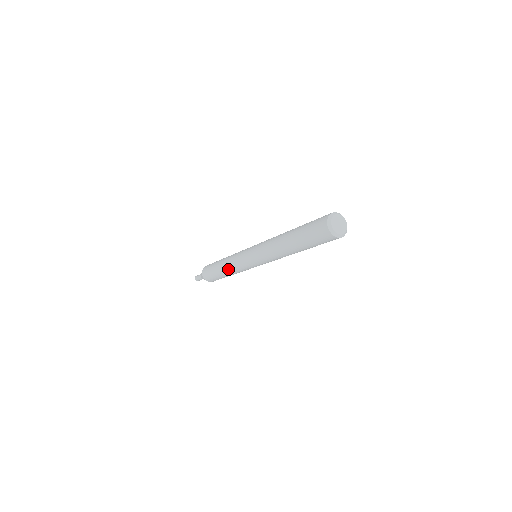
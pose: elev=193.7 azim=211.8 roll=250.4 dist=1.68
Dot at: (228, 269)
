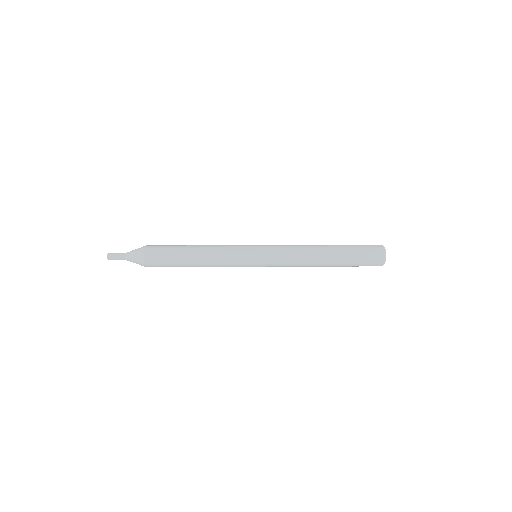
Dot at: occluded
